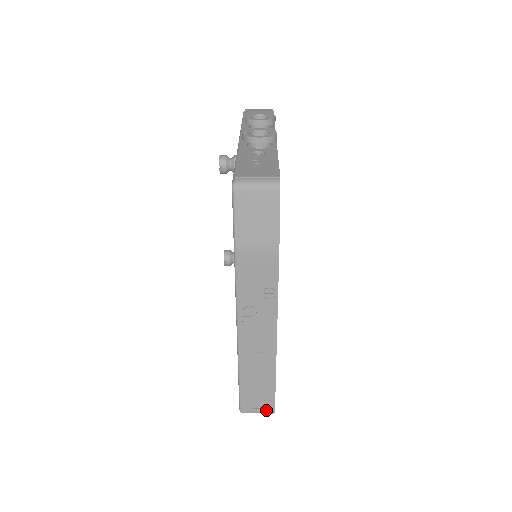
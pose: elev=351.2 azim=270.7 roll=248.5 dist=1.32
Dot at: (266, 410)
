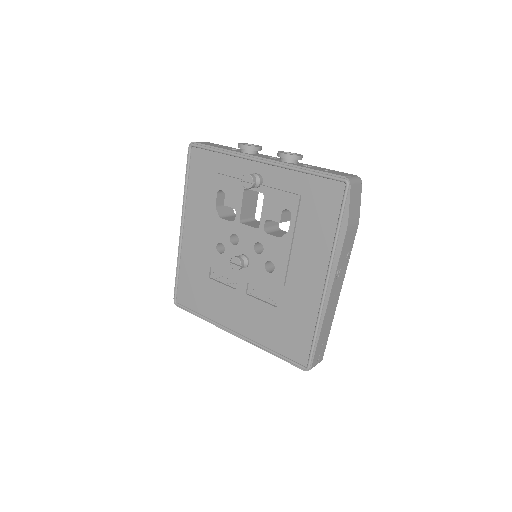
Dot at: (320, 359)
